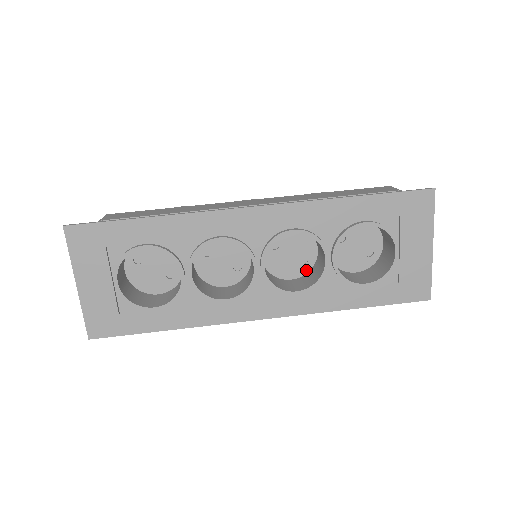
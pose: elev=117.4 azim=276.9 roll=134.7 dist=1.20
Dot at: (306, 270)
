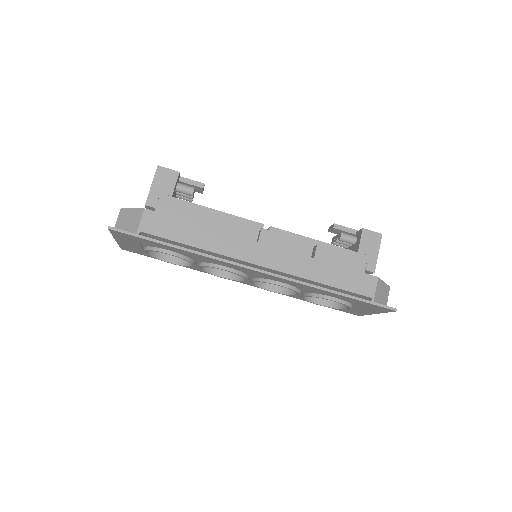
Dot at: occluded
